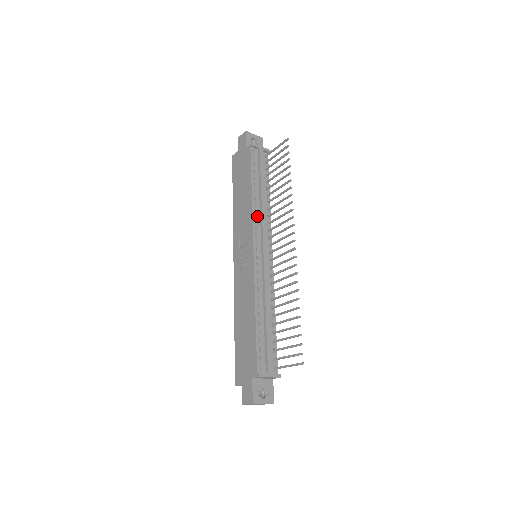
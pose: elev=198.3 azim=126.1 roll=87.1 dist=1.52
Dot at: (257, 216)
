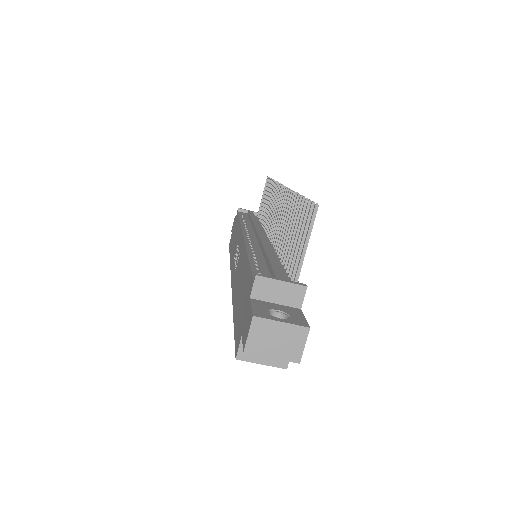
Dot at: (248, 226)
